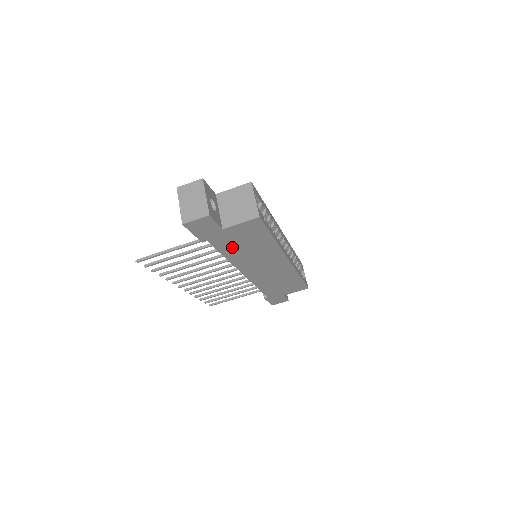
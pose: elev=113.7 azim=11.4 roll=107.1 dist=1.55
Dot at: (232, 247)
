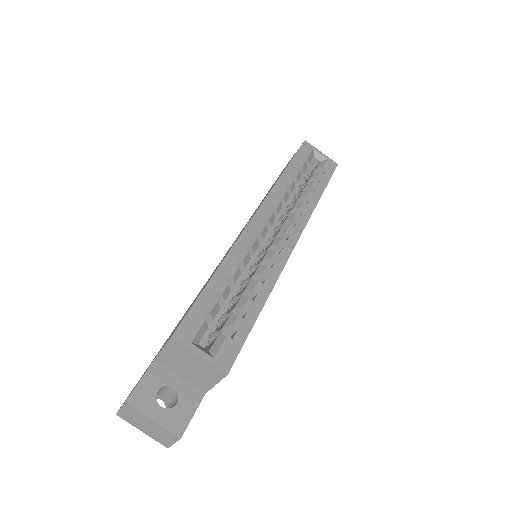
Dot at: occluded
